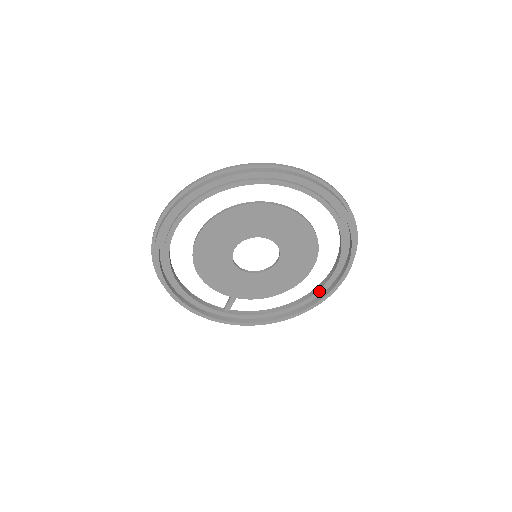
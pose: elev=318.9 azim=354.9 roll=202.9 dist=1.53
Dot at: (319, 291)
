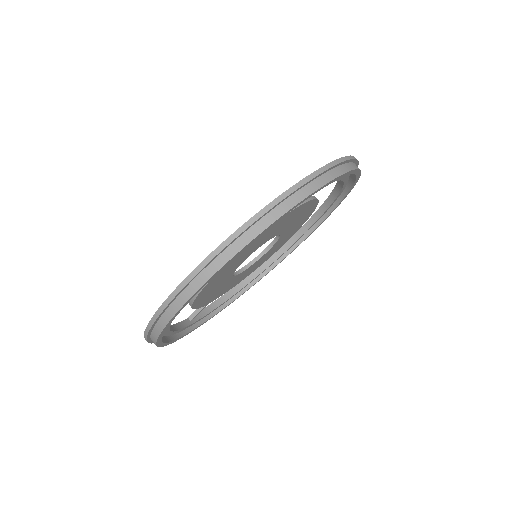
Dot at: (279, 257)
